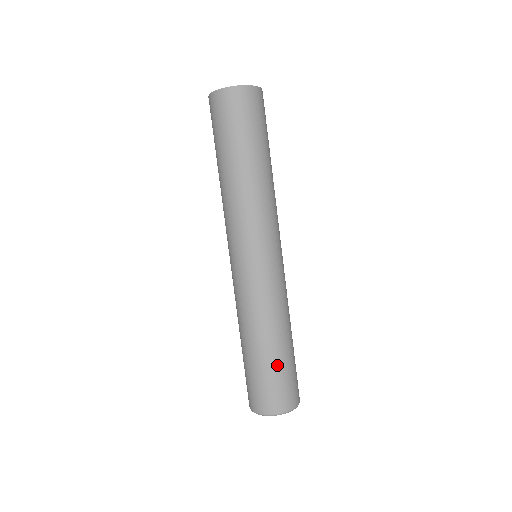
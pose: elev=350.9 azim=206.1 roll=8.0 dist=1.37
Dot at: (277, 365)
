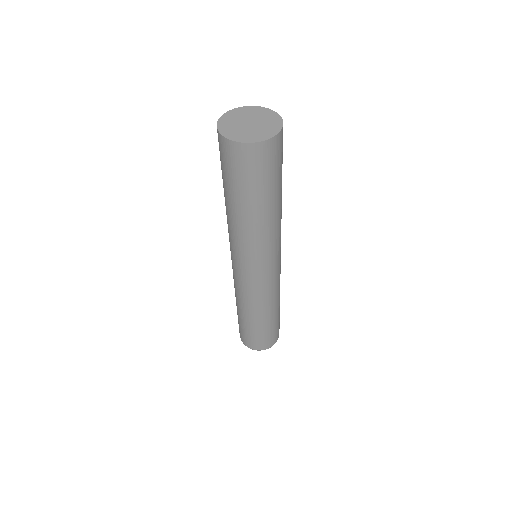
Dot at: (259, 330)
